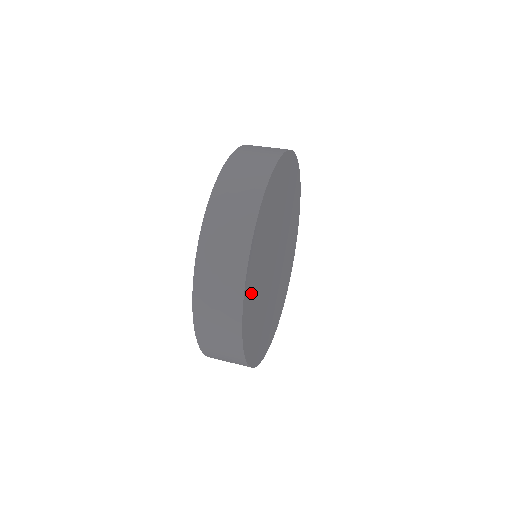
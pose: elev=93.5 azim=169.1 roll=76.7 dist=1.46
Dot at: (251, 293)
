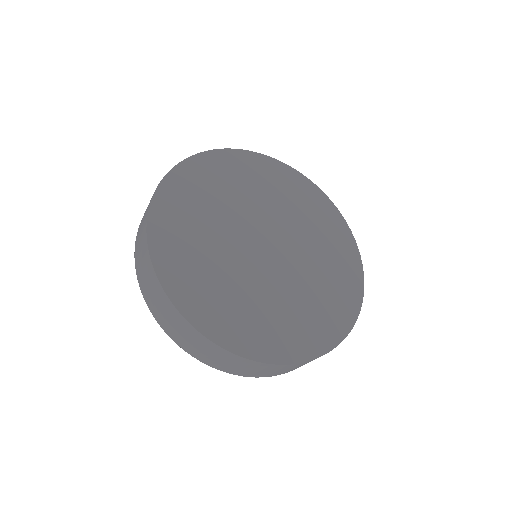
Dot at: (242, 329)
